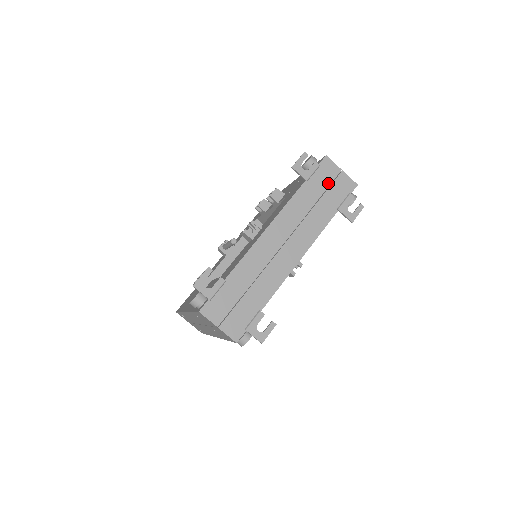
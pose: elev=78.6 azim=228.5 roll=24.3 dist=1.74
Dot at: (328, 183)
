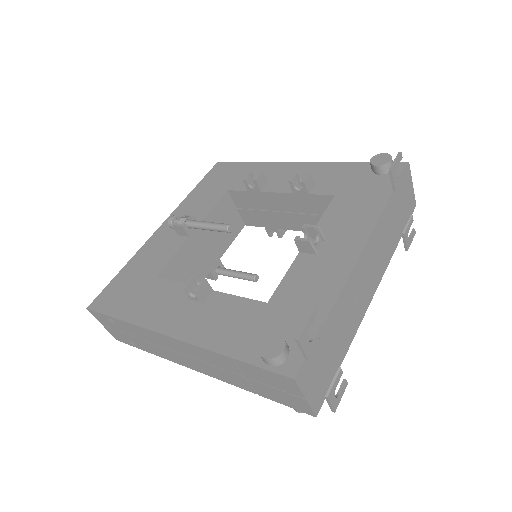
Dot at: (404, 198)
